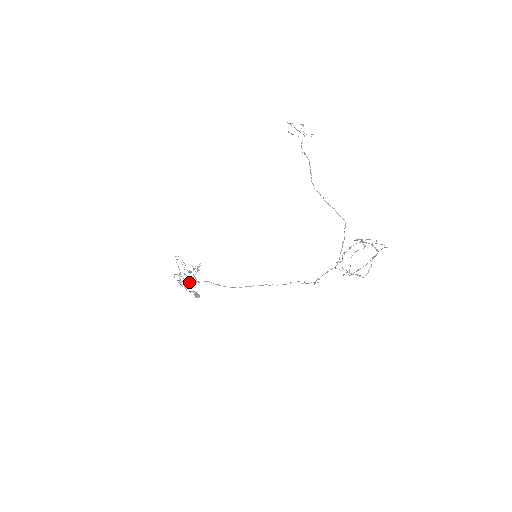
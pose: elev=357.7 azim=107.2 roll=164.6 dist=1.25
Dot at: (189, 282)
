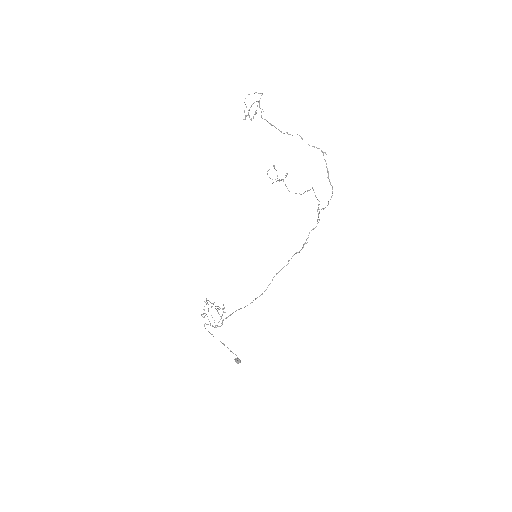
Dot at: (217, 325)
